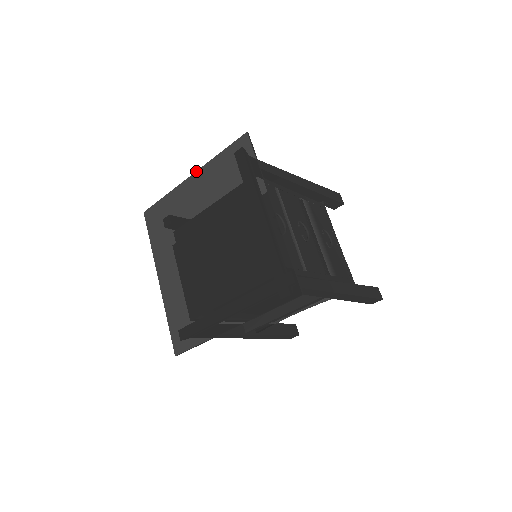
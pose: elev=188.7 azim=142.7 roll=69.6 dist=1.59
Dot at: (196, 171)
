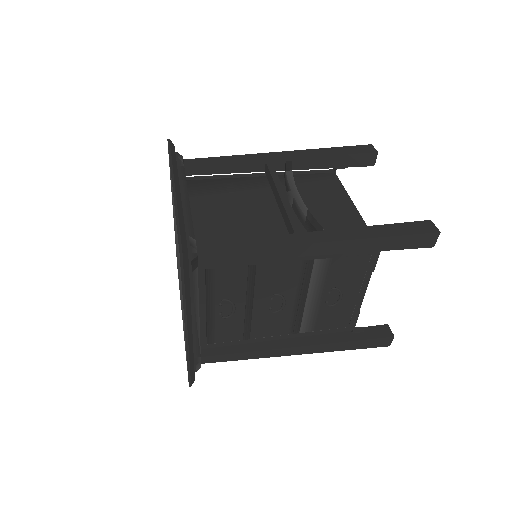
Dot at: (173, 193)
